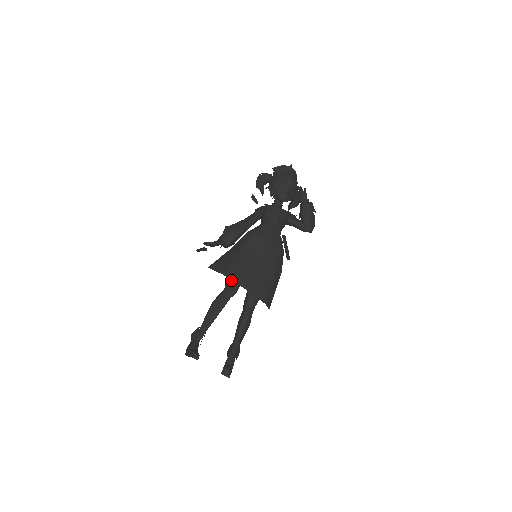
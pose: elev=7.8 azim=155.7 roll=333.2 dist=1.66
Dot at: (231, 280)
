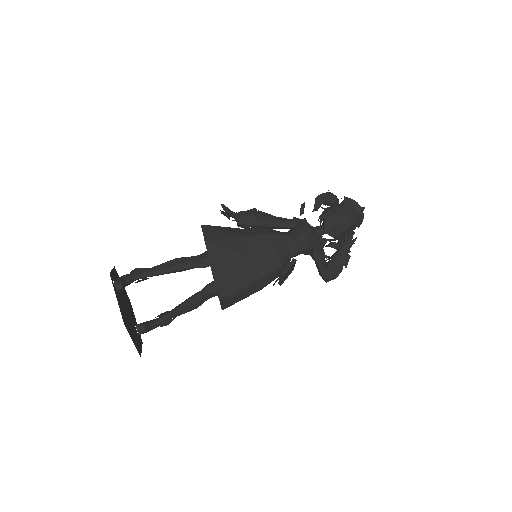
Dot at: occluded
